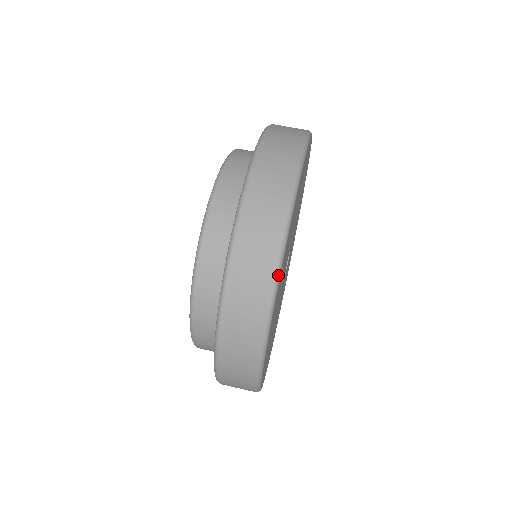
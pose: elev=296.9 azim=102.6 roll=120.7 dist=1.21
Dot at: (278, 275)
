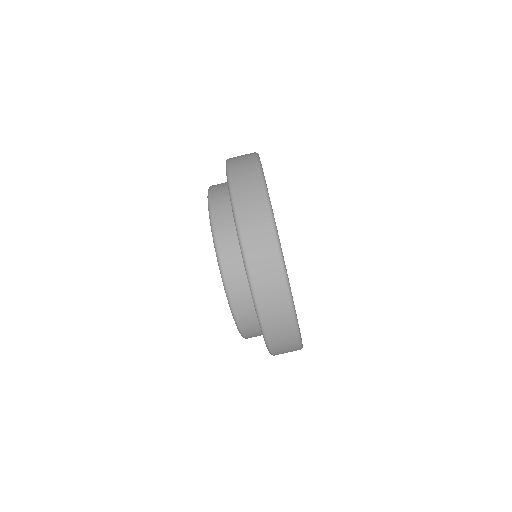
Dot at: (290, 293)
